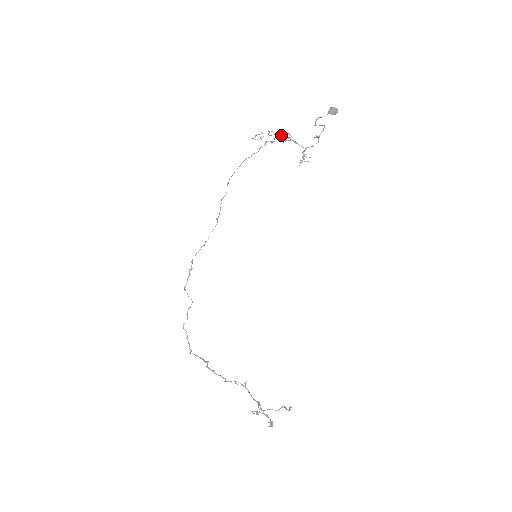
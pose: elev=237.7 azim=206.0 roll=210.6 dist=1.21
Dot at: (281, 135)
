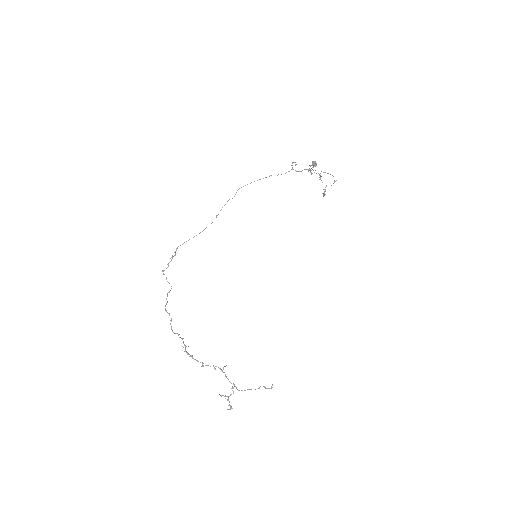
Dot at: occluded
